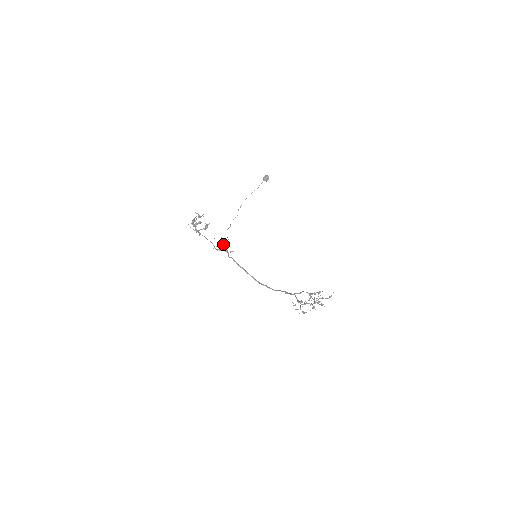
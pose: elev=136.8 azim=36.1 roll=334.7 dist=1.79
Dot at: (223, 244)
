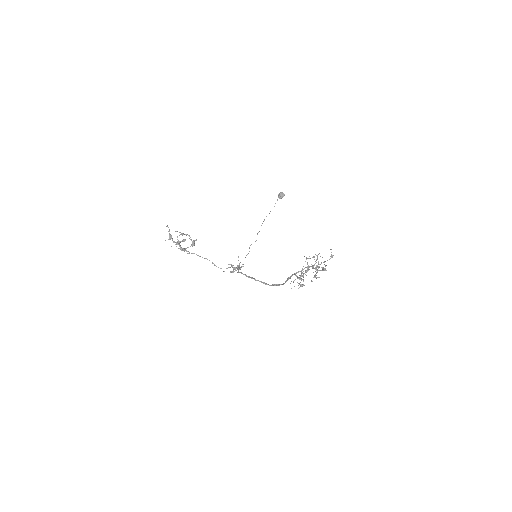
Dot at: occluded
